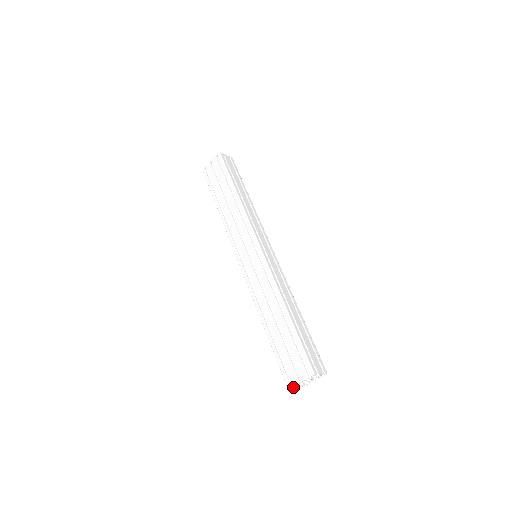
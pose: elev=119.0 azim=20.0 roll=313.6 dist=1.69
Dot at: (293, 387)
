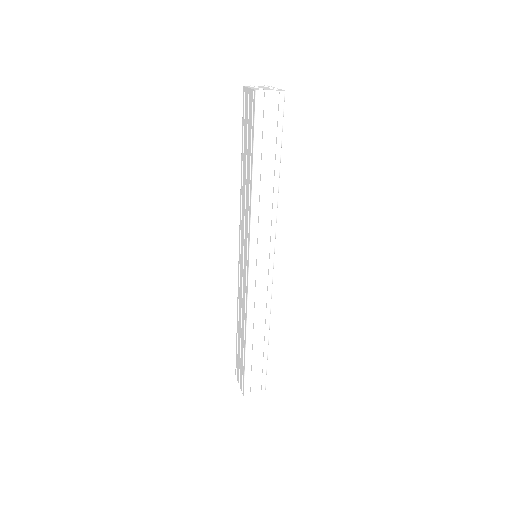
Dot at: occluded
